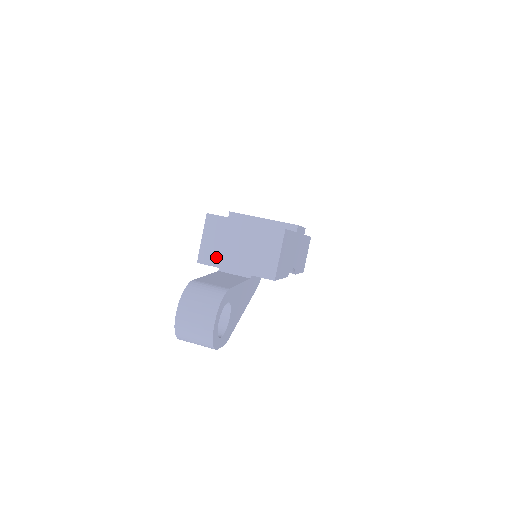
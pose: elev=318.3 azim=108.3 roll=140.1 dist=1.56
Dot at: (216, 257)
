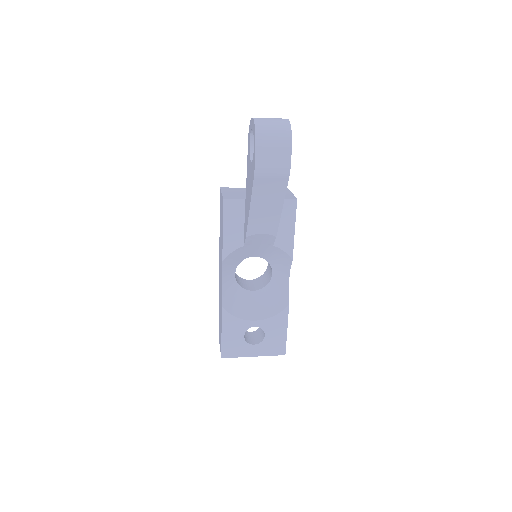
Dot at: (239, 196)
